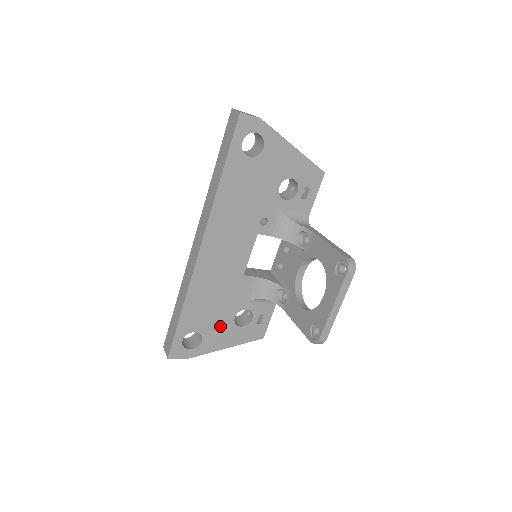
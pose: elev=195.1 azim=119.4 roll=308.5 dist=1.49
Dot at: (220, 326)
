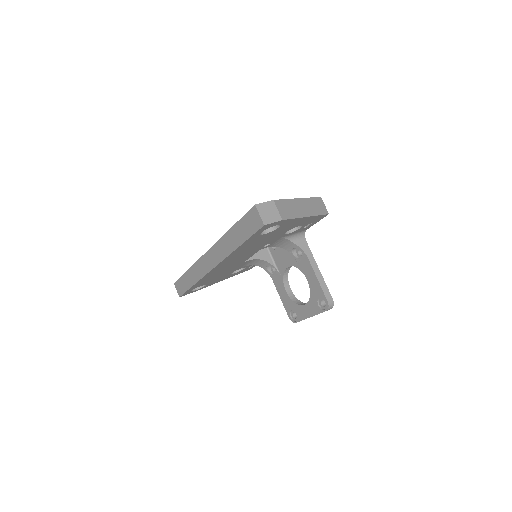
Dot at: (220, 278)
